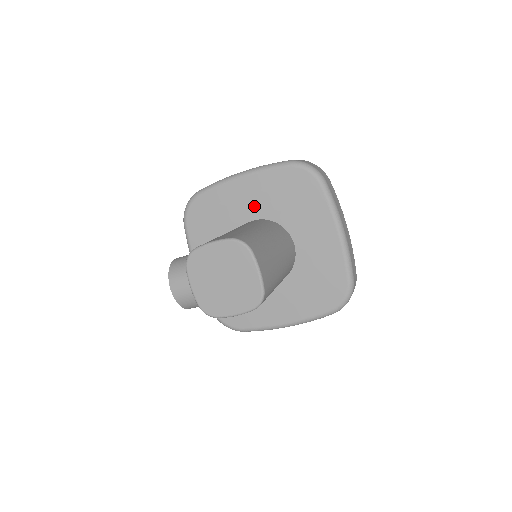
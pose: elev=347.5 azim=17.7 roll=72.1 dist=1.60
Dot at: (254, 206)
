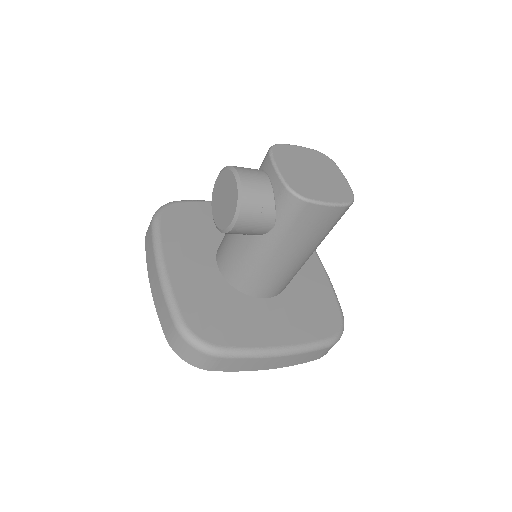
Dot at: occluded
